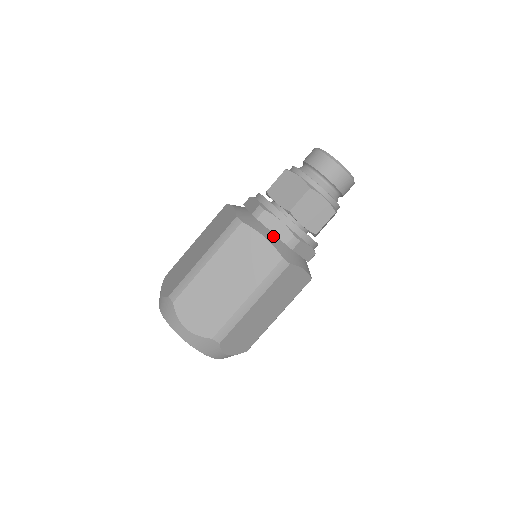
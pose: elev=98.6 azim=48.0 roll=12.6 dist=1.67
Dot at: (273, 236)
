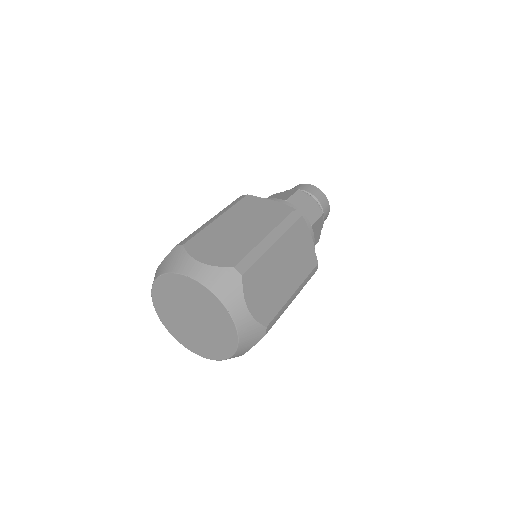
Dot at: occluded
